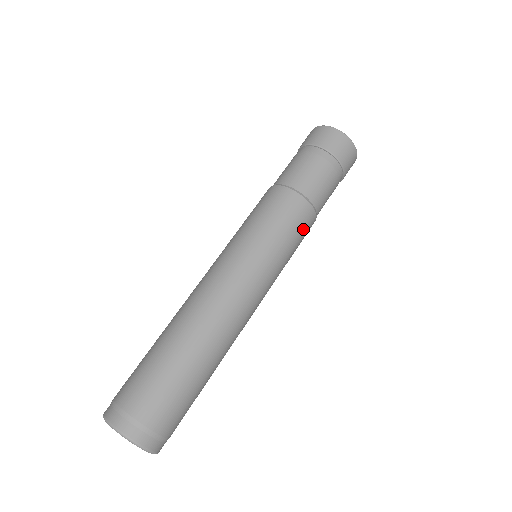
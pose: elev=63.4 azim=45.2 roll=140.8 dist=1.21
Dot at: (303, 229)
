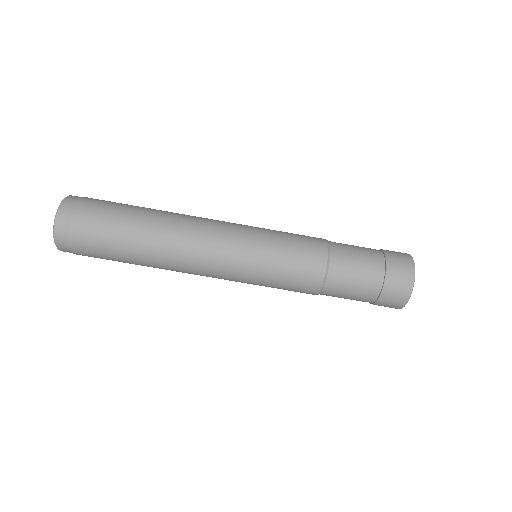
Dot at: (296, 289)
